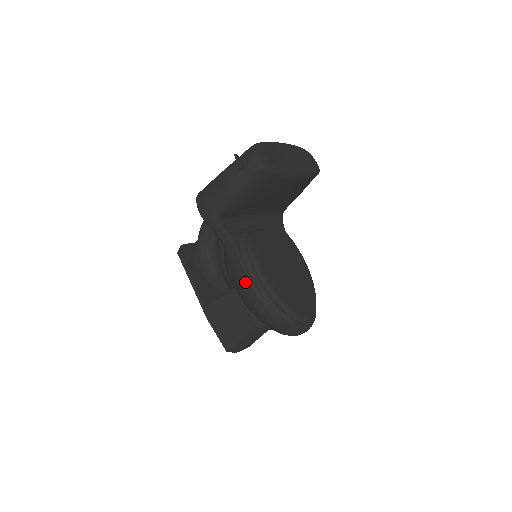
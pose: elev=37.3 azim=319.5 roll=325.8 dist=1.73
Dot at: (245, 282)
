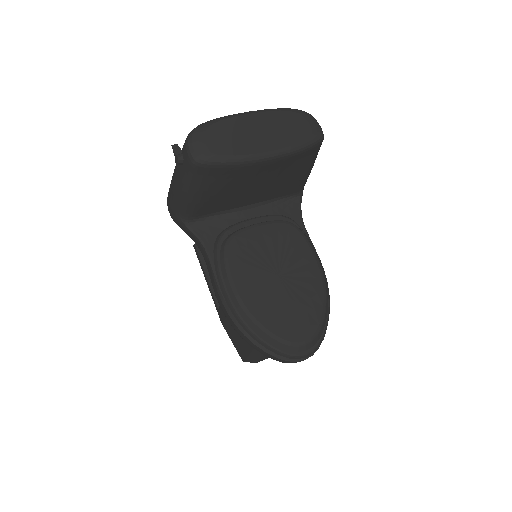
Dot at: (219, 299)
